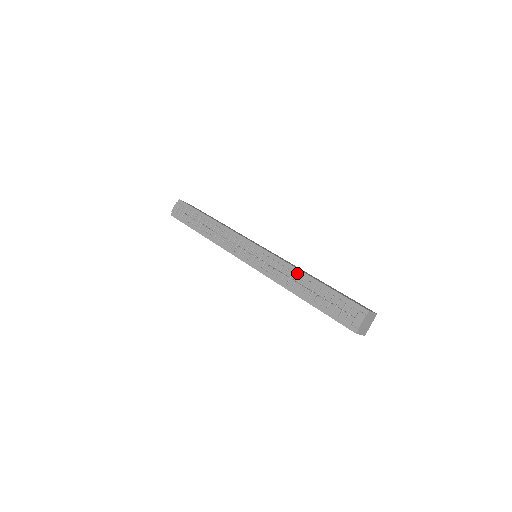
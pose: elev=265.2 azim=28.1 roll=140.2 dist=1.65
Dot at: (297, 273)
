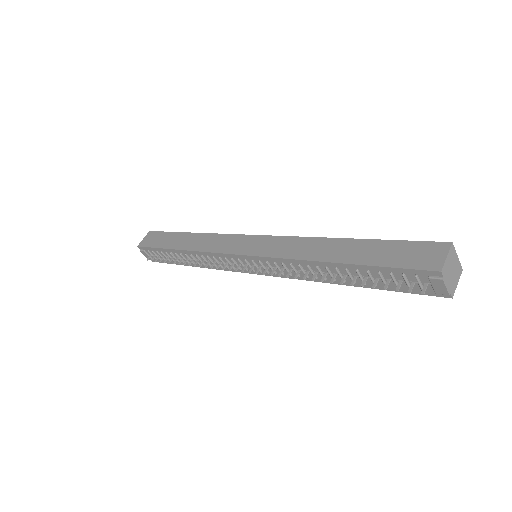
Dot at: (312, 265)
